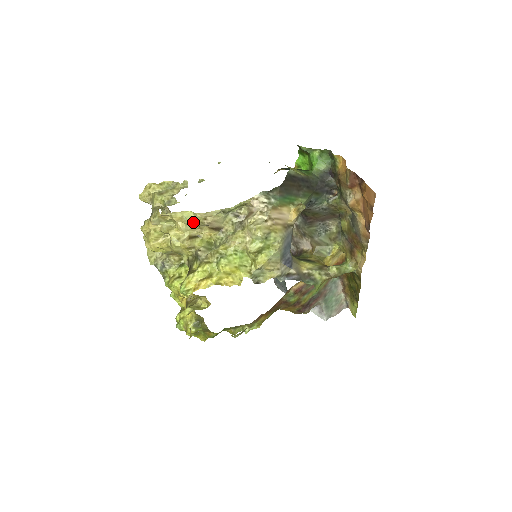
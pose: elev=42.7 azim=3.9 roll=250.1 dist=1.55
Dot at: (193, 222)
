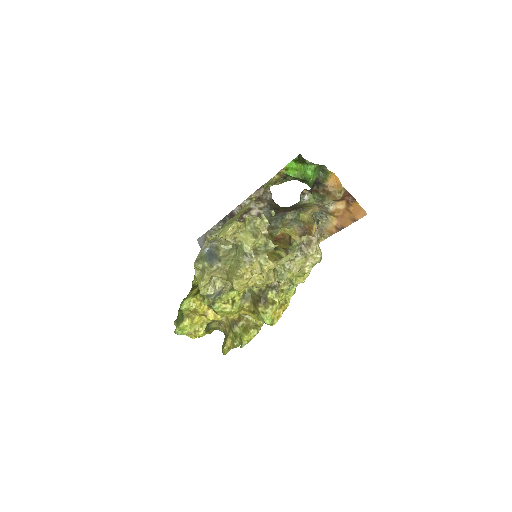
Dot at: occluded
